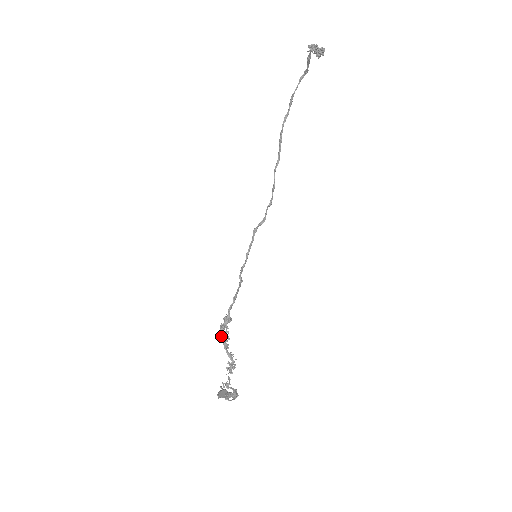
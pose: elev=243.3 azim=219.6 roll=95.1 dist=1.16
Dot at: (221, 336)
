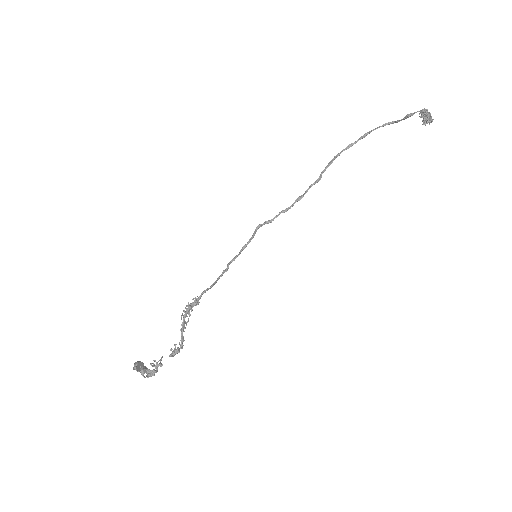
Dot at: (184, 316)
